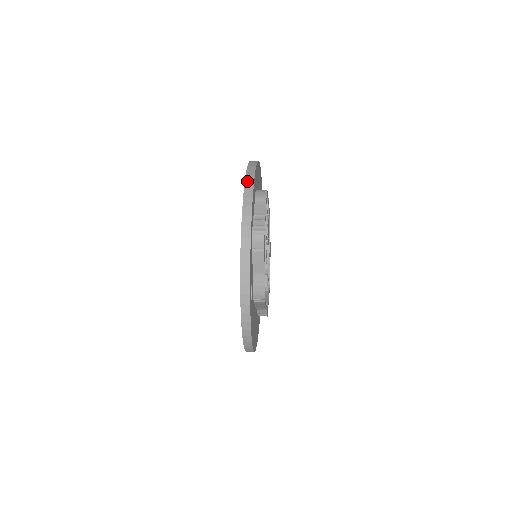
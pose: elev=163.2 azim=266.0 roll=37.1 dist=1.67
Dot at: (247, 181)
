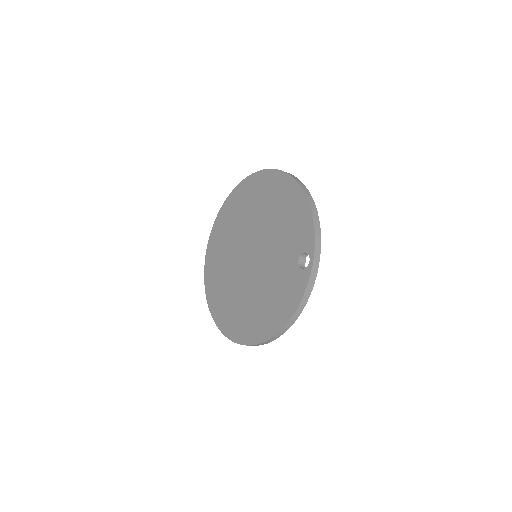
Dot at: (290, 174)
